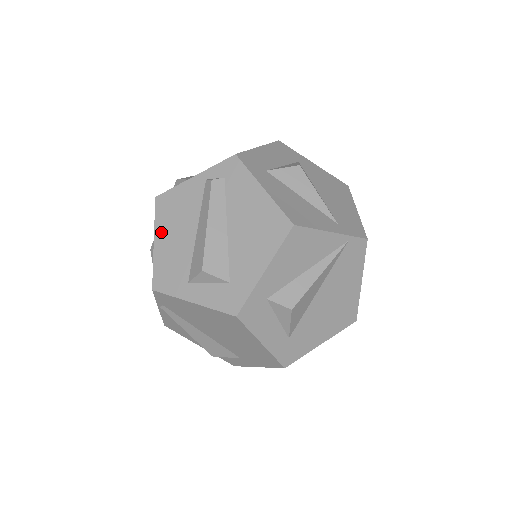
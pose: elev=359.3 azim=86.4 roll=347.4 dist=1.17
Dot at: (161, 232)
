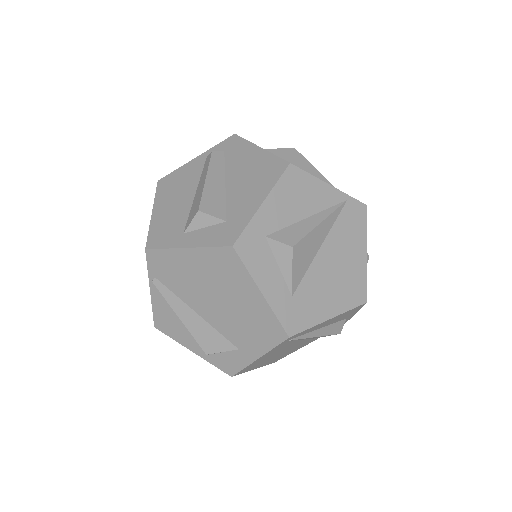
Dot at: (160, 203)
